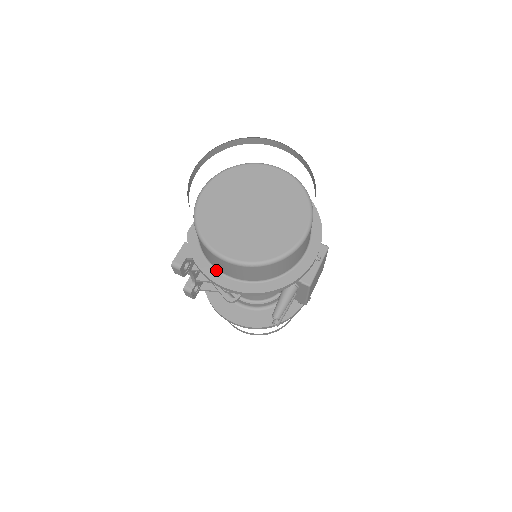
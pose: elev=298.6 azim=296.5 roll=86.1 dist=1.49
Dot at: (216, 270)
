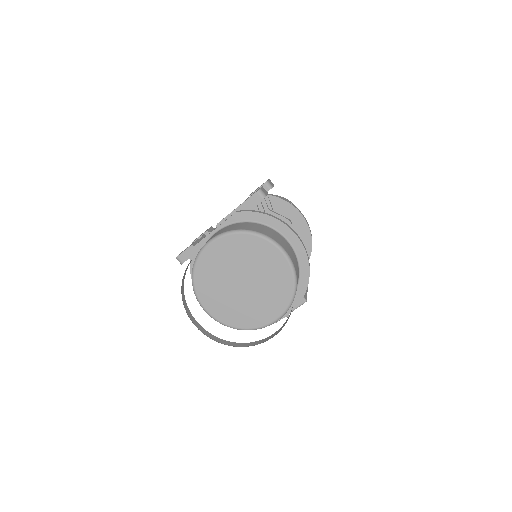
Dot at: occluded
